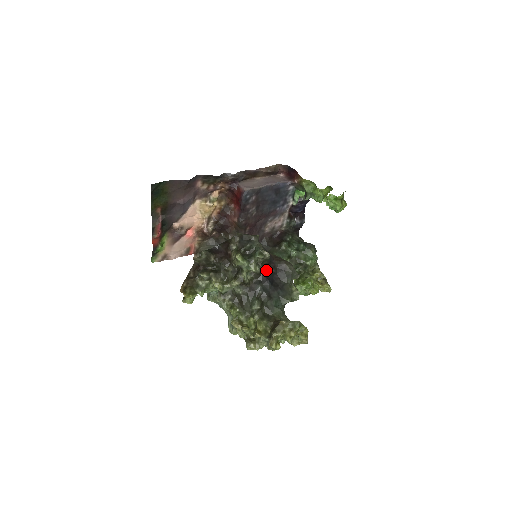
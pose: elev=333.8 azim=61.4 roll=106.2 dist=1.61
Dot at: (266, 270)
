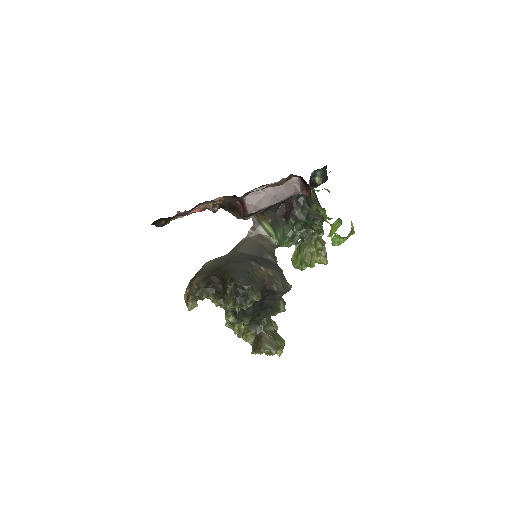
Dot at: occluded
